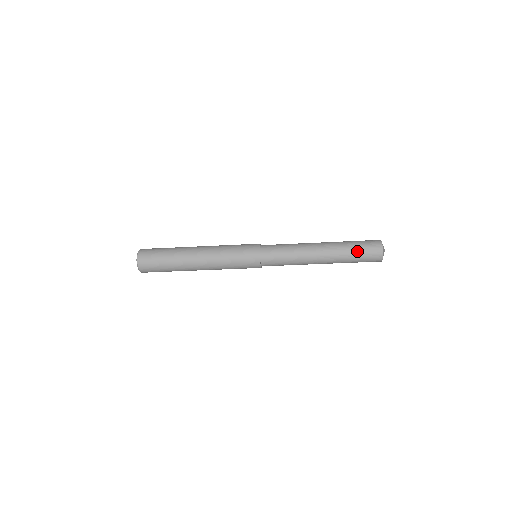
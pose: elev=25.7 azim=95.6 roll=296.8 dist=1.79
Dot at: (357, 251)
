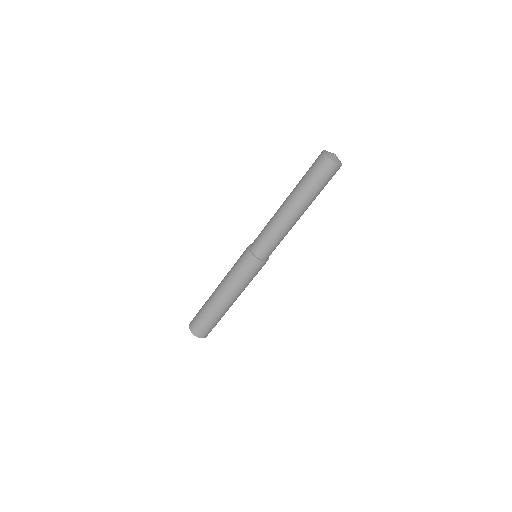
Dot at: (315, 183)
